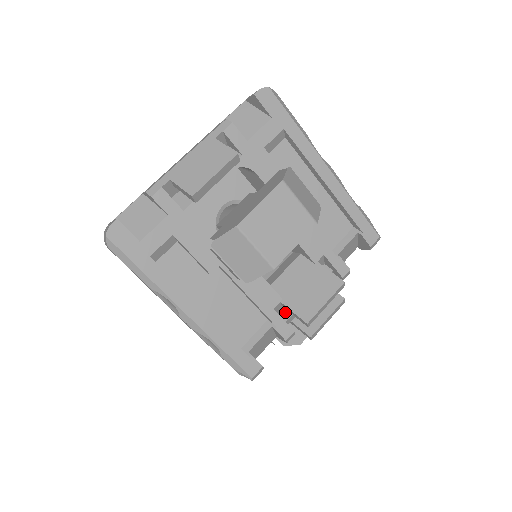
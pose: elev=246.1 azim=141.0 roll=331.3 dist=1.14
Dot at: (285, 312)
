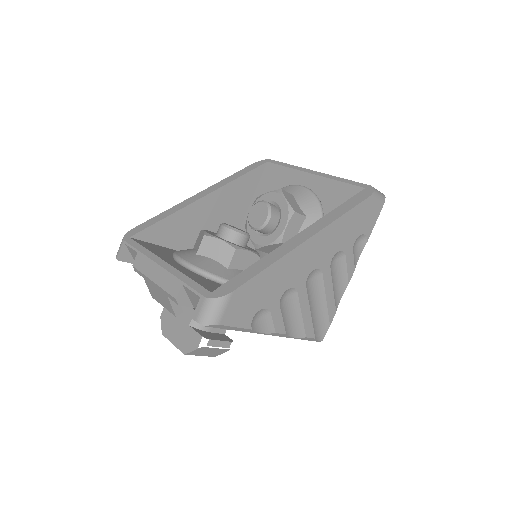
Dot at: occluded
